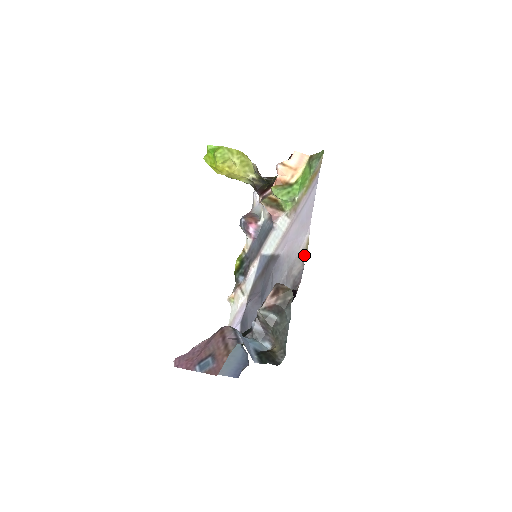
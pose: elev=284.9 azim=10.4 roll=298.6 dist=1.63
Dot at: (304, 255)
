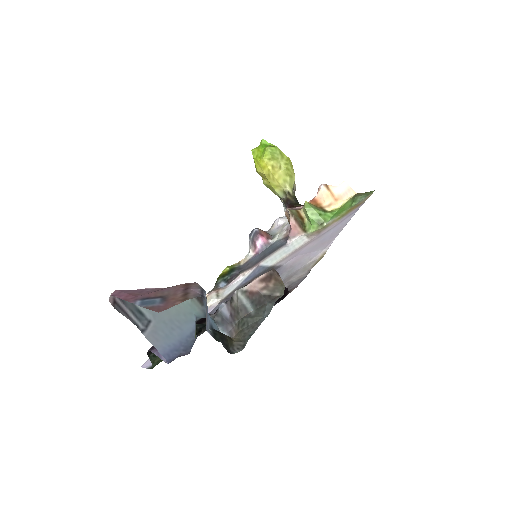
Dot at: (313, 265)
